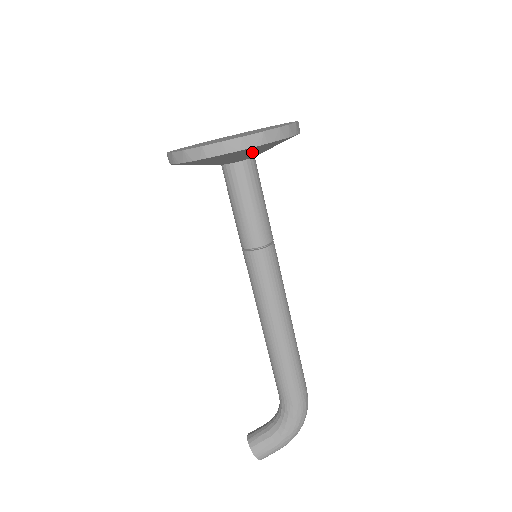
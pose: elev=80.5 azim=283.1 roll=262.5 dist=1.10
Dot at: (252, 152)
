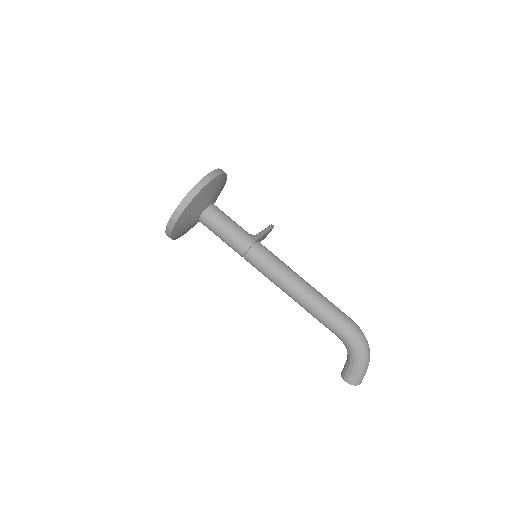
Dot at: (194, 209)
